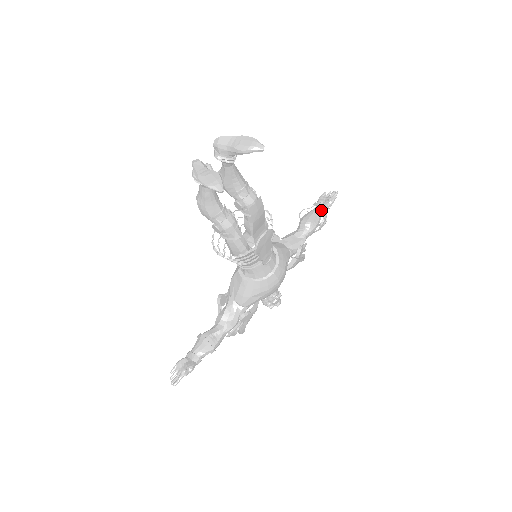
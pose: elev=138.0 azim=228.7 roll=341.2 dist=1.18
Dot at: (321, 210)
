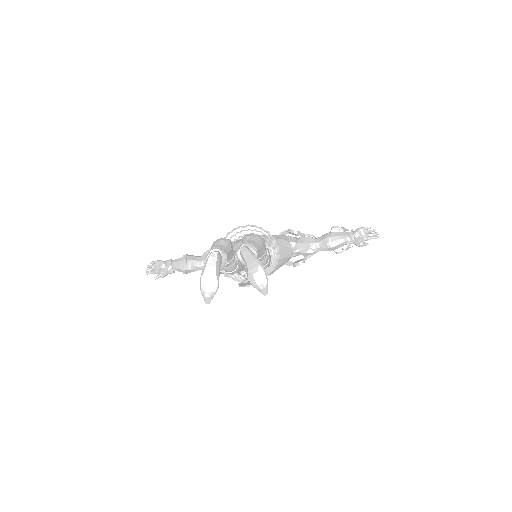
Dot at: (350, 241)
